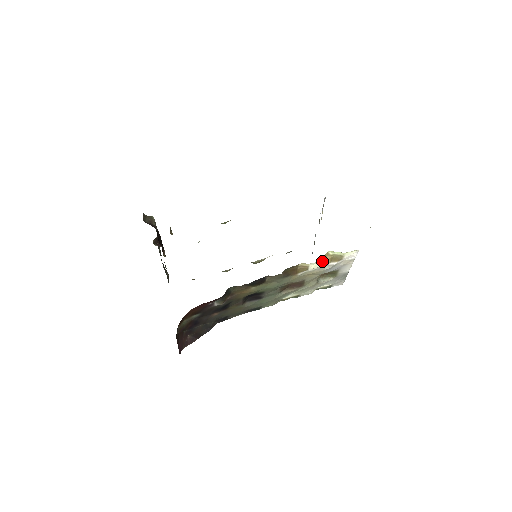
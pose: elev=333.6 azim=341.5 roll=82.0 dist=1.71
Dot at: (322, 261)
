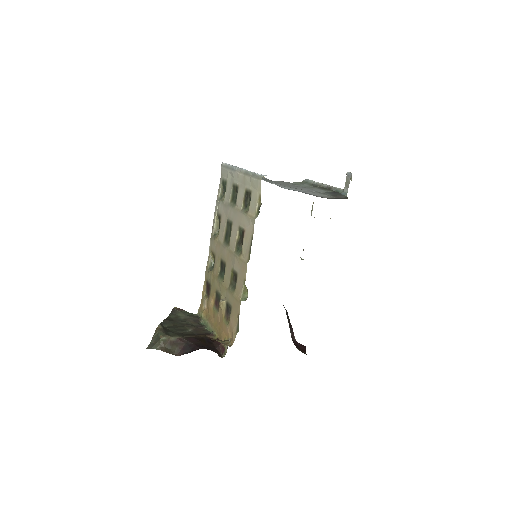
Dot at: occluded
